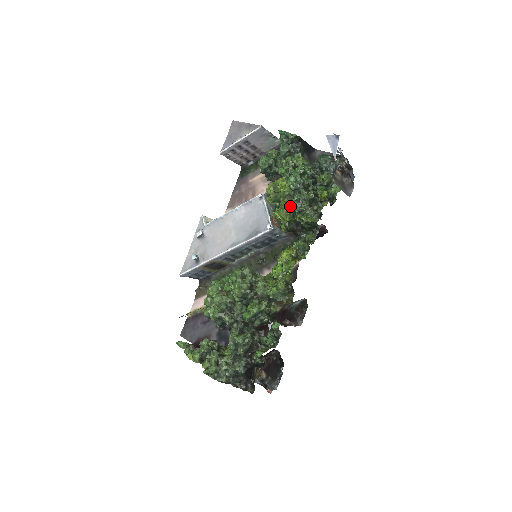
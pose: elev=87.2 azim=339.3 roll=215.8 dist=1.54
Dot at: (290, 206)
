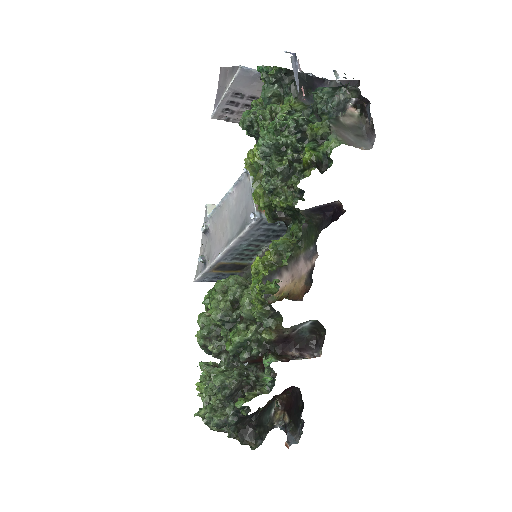
Dot at: occluded
